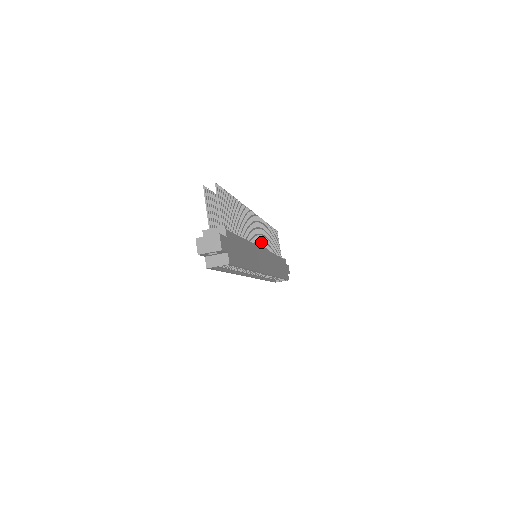
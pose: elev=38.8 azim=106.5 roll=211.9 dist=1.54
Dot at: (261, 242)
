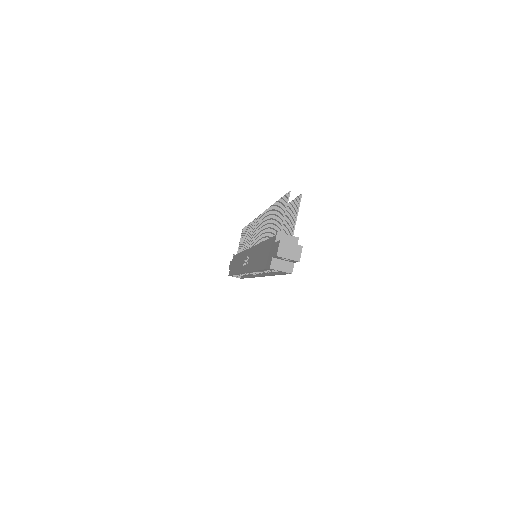
Dot at: occluded
